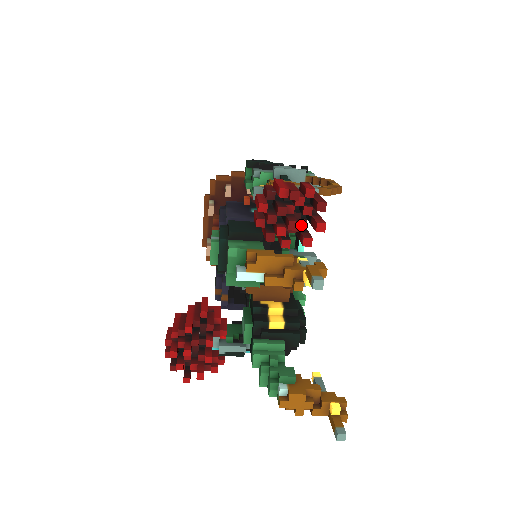
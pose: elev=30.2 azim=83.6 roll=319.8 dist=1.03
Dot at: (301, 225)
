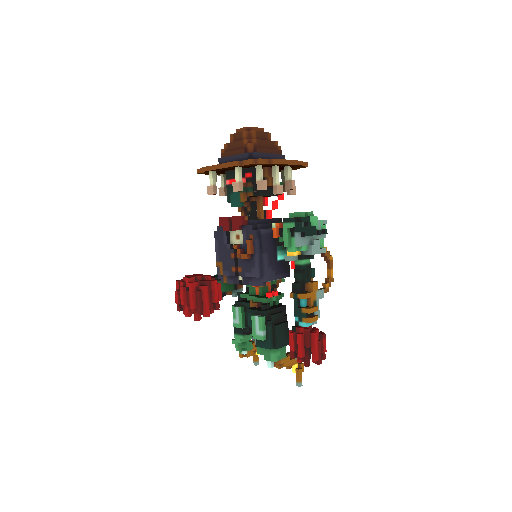
Dot at: occluded
